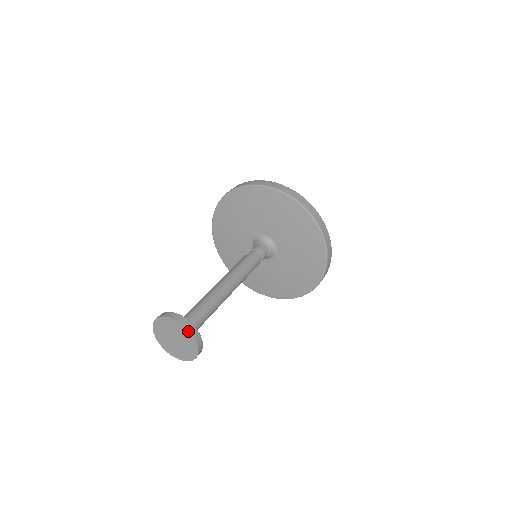
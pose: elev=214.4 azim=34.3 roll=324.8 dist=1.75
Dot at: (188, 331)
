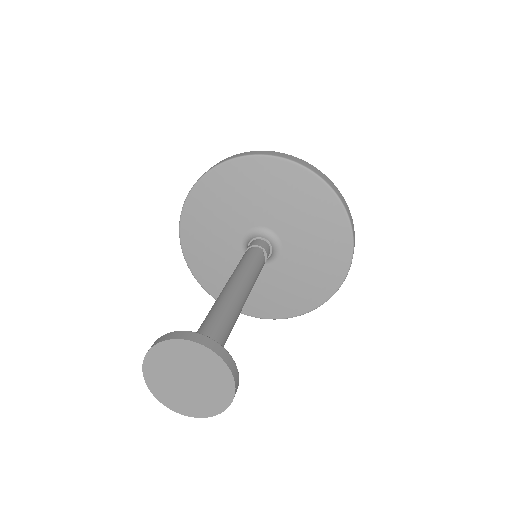
Dot at: (233, 385)
